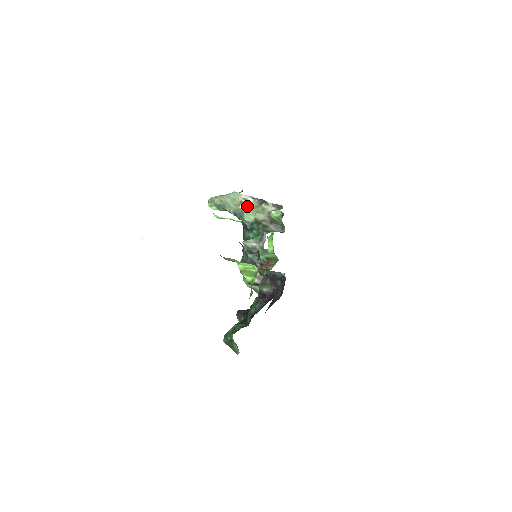
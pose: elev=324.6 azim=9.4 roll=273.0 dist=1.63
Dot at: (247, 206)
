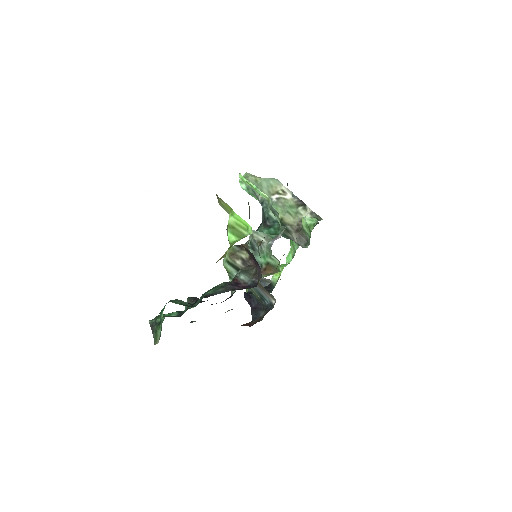
Dot at: (281, 200)
